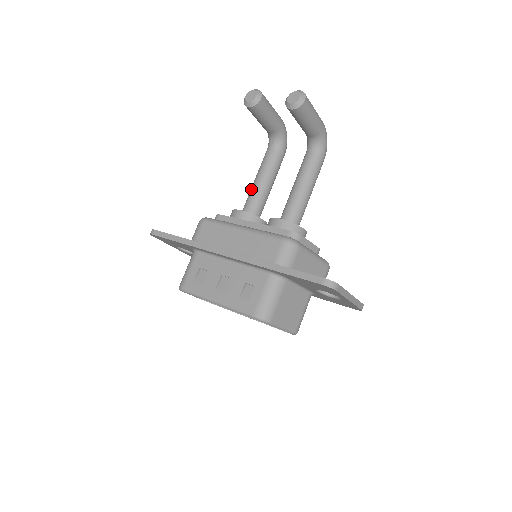
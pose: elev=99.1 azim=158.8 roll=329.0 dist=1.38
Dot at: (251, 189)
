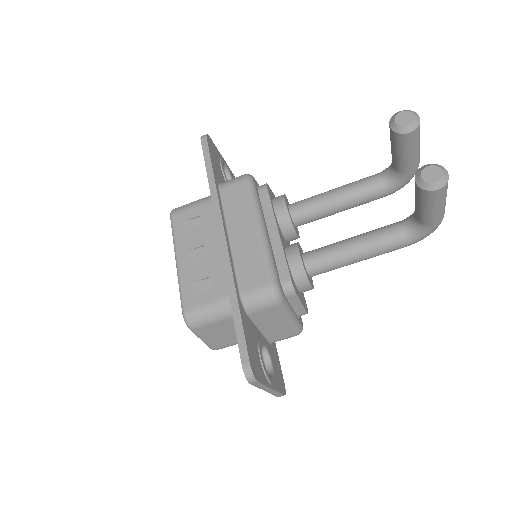
Dot at: (320, 194)
